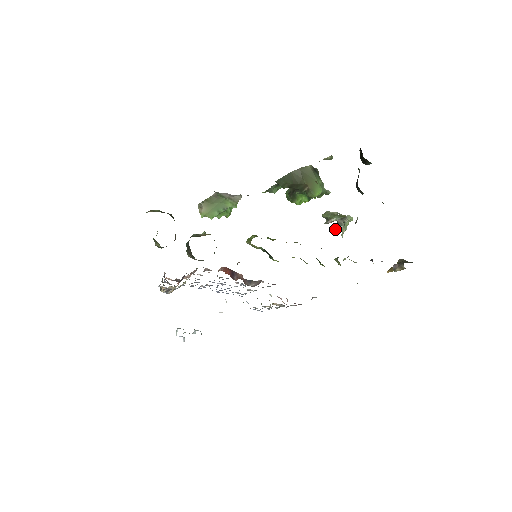
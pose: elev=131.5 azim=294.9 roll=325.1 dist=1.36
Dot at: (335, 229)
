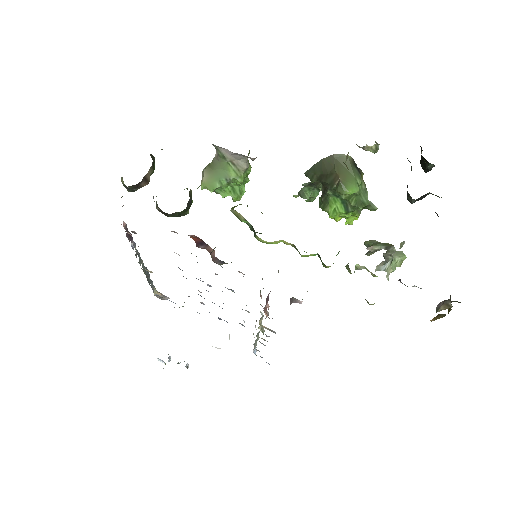
Dot at: (379, 265)
